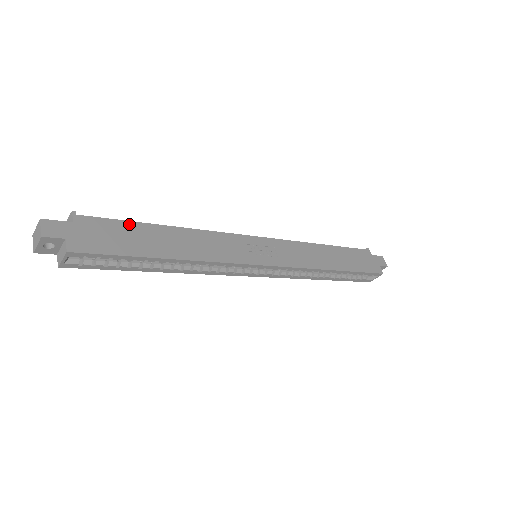
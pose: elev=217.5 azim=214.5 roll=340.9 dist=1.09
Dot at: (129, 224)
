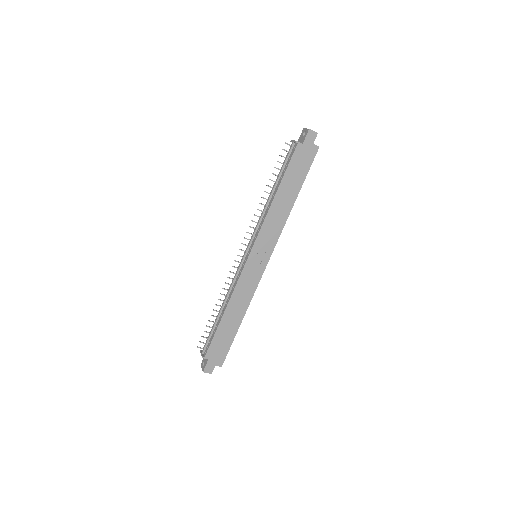
Dot at: (216, 335)
